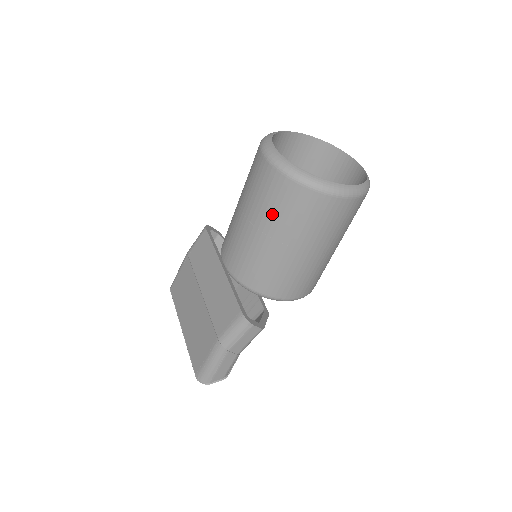
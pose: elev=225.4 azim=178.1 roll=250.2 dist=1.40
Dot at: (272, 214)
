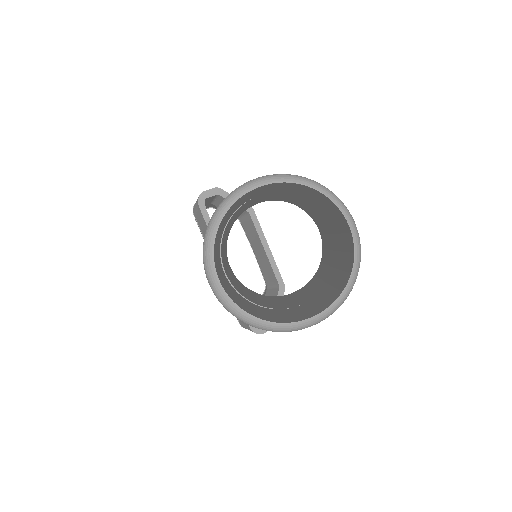
Dot at: occluded
